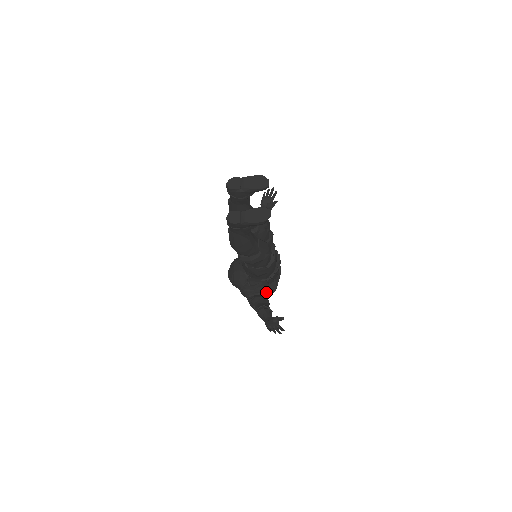
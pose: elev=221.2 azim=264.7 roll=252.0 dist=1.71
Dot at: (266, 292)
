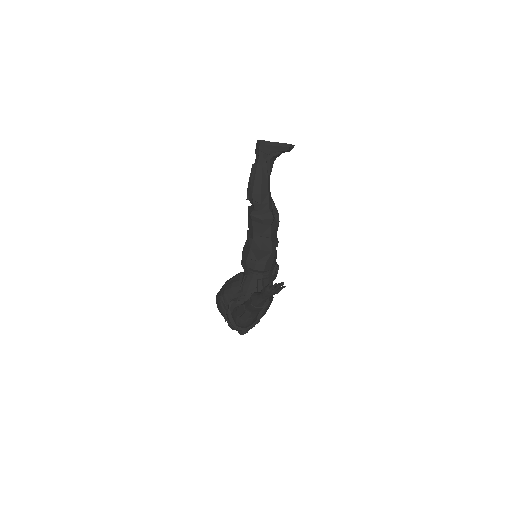
Dot at: occluded
